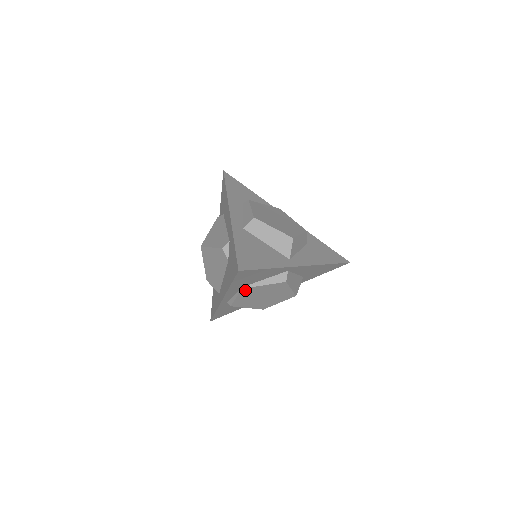
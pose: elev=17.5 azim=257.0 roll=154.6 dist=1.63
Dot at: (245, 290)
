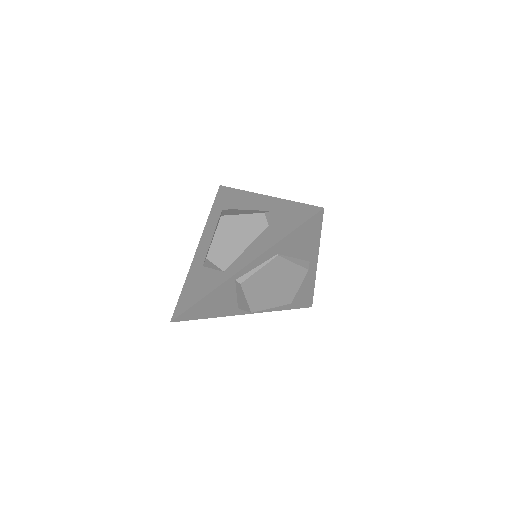
Dot at: (276, 260)
